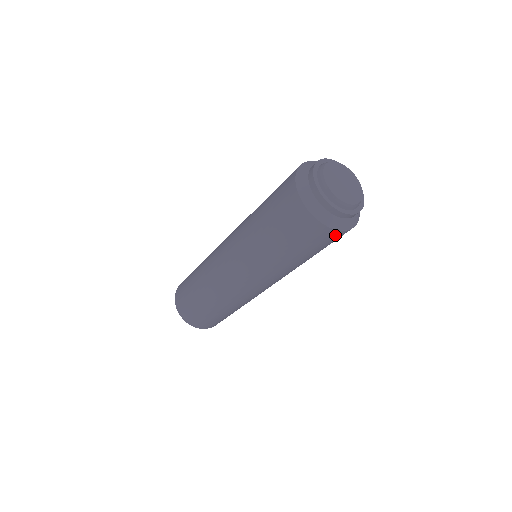
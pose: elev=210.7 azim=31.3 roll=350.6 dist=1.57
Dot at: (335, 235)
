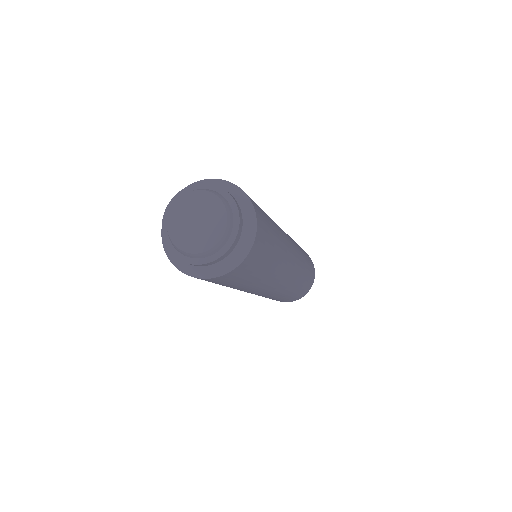
Dot at: (216, 279)
